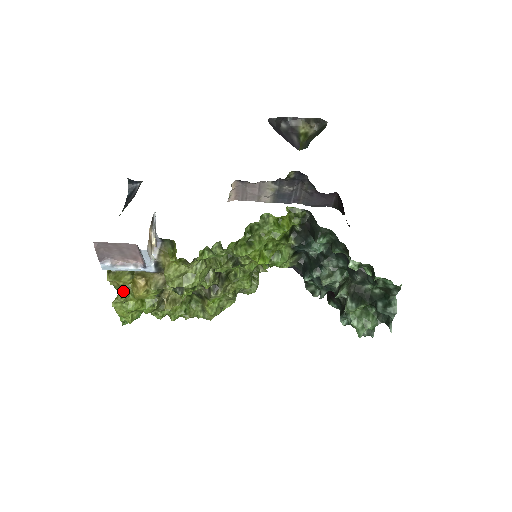
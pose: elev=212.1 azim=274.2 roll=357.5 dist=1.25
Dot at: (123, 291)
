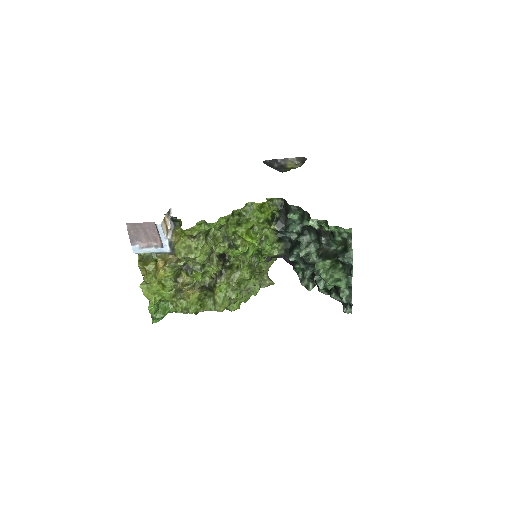
Dot at: (148, 274)
